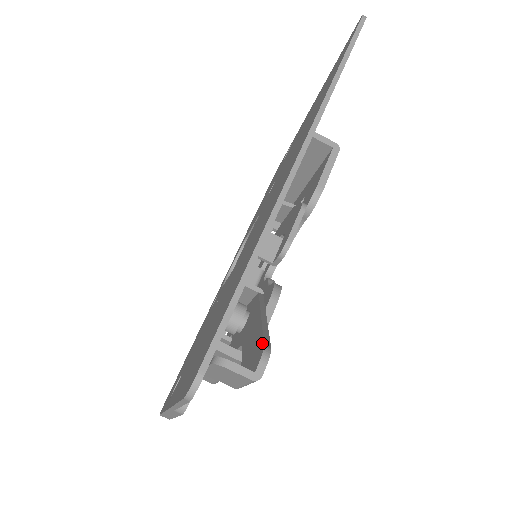
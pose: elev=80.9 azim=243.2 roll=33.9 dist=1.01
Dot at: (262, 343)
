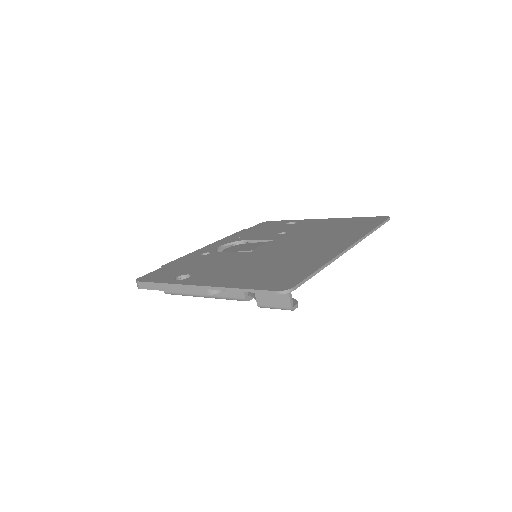
Dot at: (293, 299)
